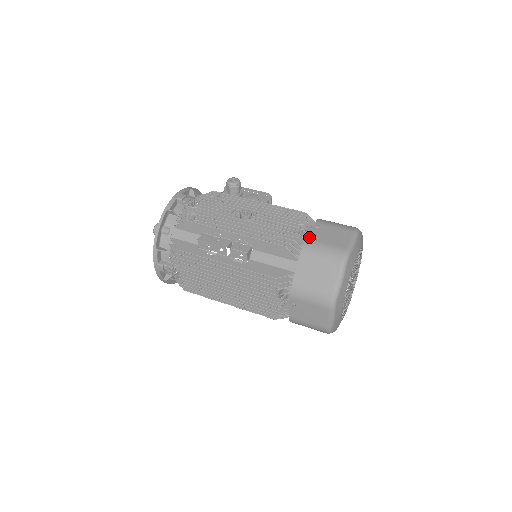
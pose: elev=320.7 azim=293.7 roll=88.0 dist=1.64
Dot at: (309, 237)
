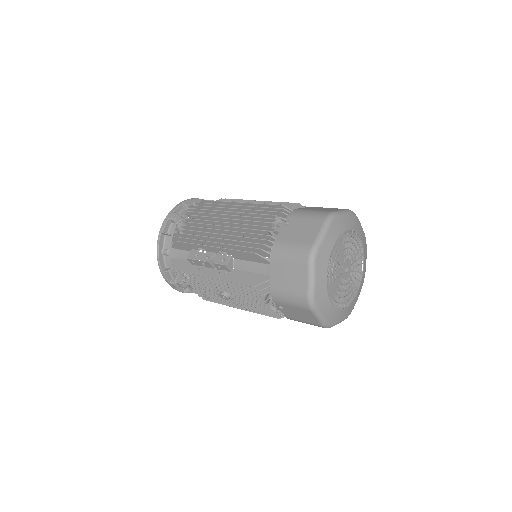
Dot at: occluded
